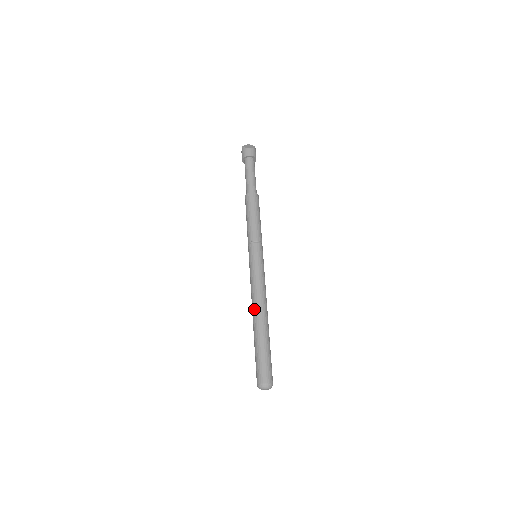
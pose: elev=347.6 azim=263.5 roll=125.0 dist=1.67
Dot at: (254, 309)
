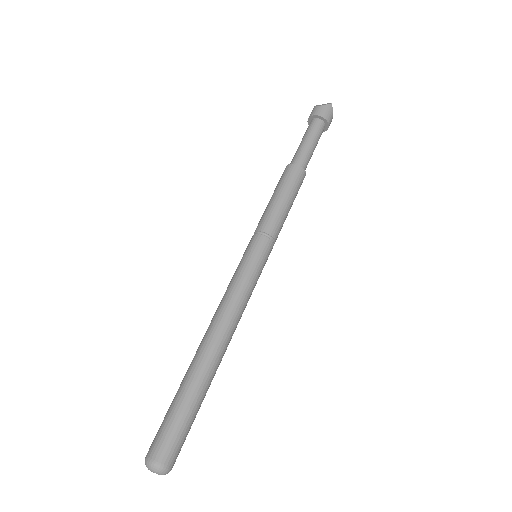
Dot at: (205, 333)
